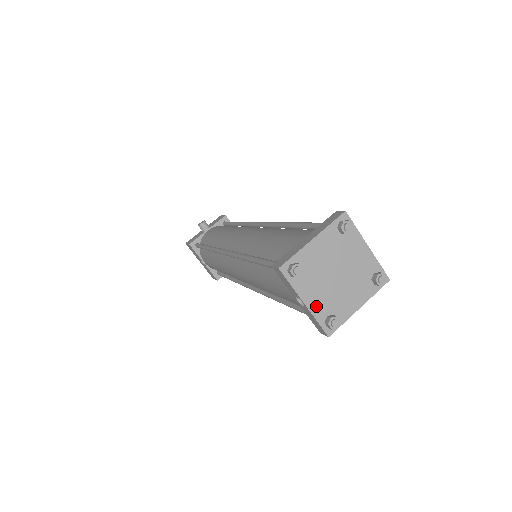
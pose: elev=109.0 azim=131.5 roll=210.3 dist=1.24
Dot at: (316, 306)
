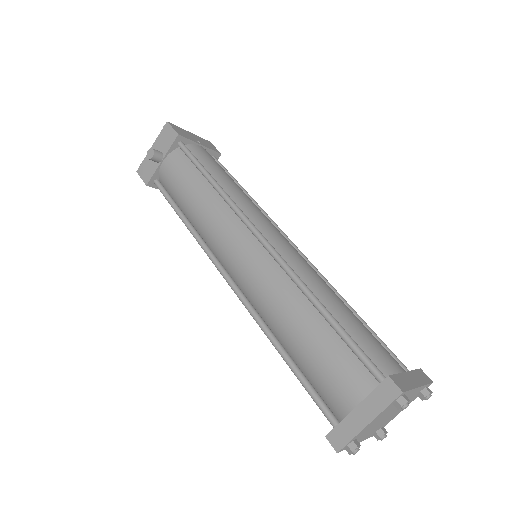
Dot at: (367, 437)
